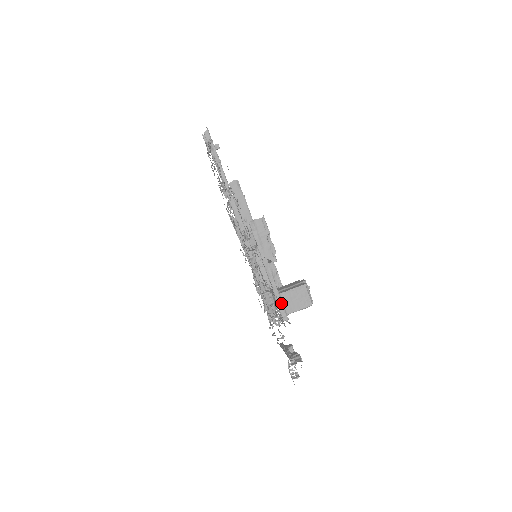
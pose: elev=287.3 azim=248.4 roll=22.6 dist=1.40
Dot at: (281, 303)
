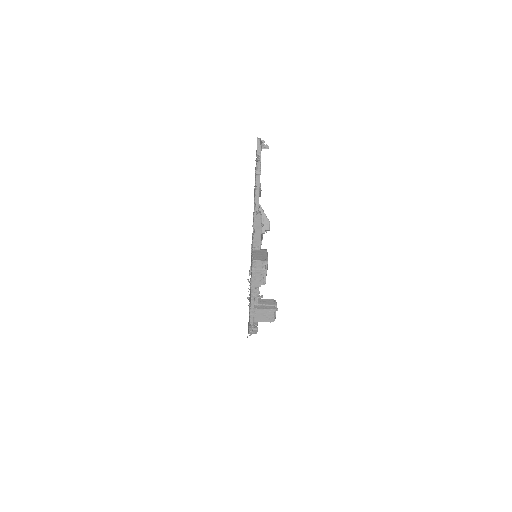
Dot at: (253, 314)
